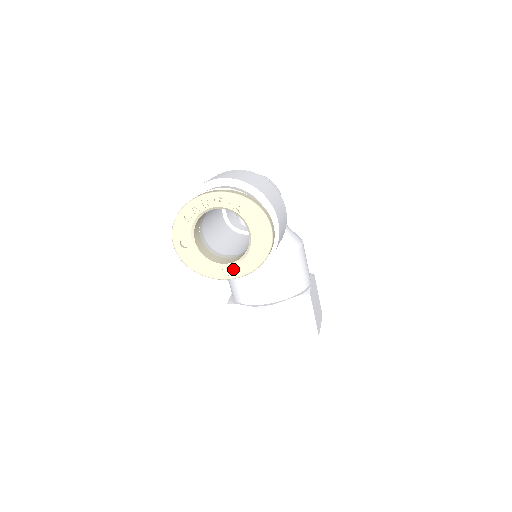
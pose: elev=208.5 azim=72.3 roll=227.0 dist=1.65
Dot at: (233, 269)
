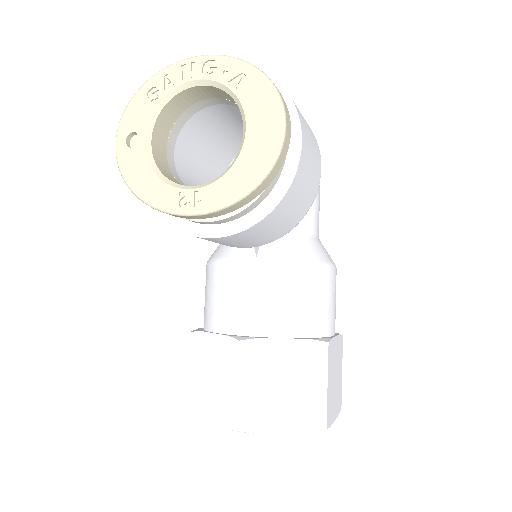
Dot at: (198, 196)
